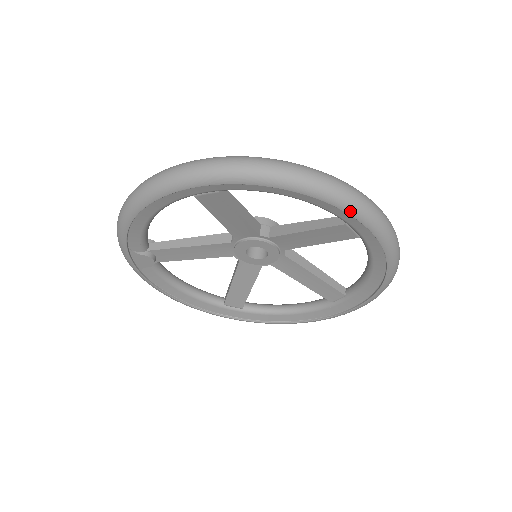
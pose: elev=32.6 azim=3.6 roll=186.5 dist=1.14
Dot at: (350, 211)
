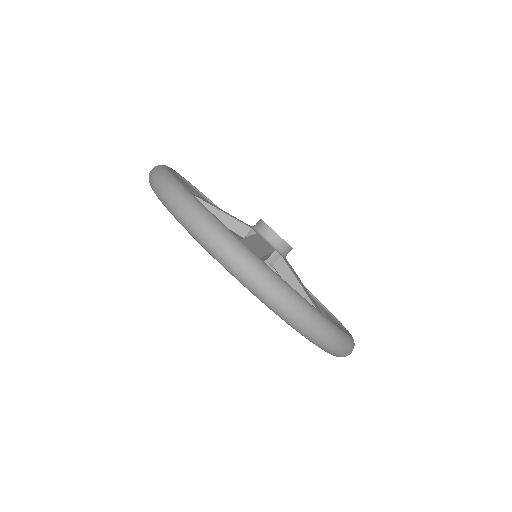
Dot at: (195, 239)
